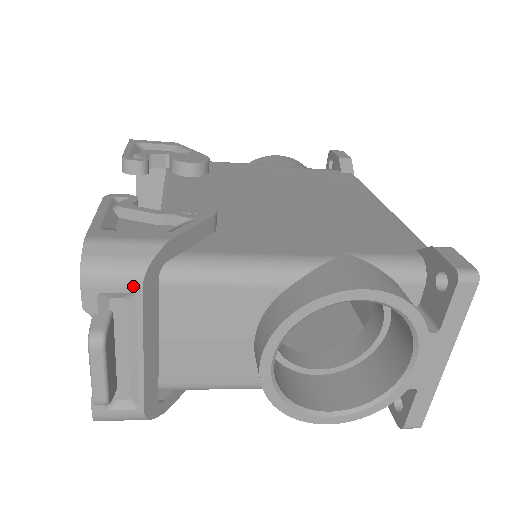
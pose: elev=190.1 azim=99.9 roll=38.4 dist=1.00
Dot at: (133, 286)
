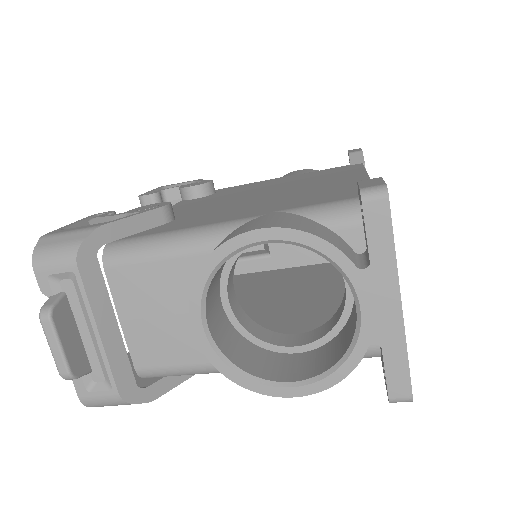
Dot at: (70, 265)
